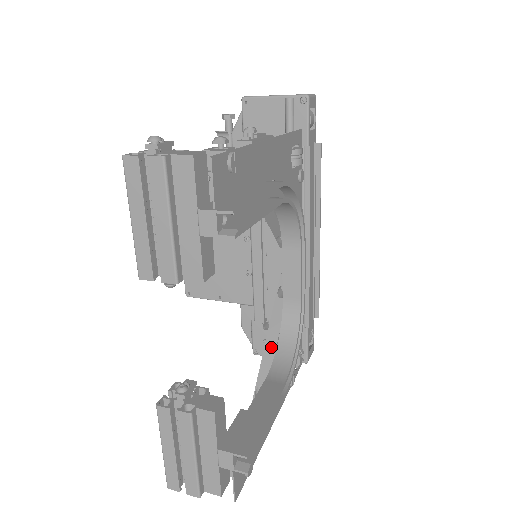
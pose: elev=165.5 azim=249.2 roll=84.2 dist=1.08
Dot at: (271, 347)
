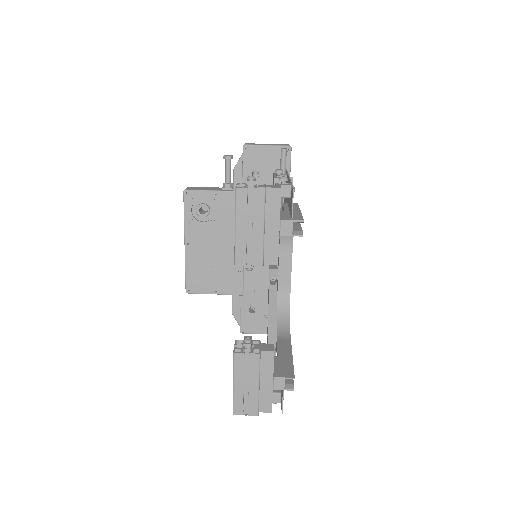
Dot at: (273, 319)
